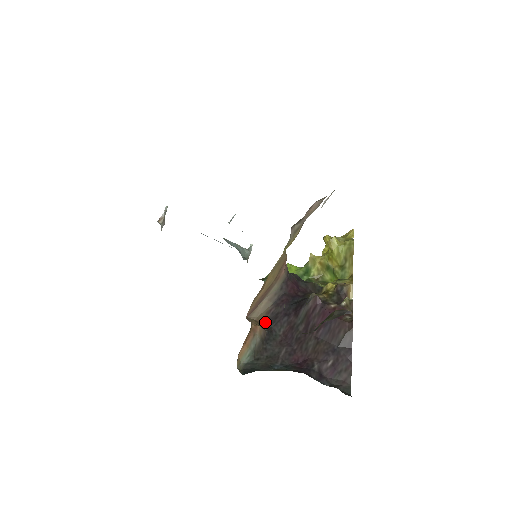
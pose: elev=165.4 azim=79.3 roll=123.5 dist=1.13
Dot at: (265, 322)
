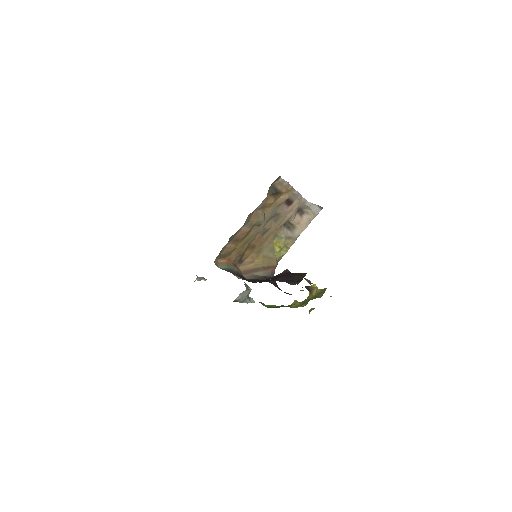
Dot at: occluded
